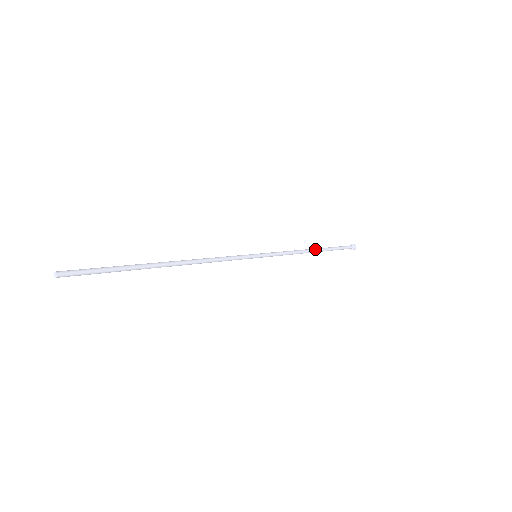
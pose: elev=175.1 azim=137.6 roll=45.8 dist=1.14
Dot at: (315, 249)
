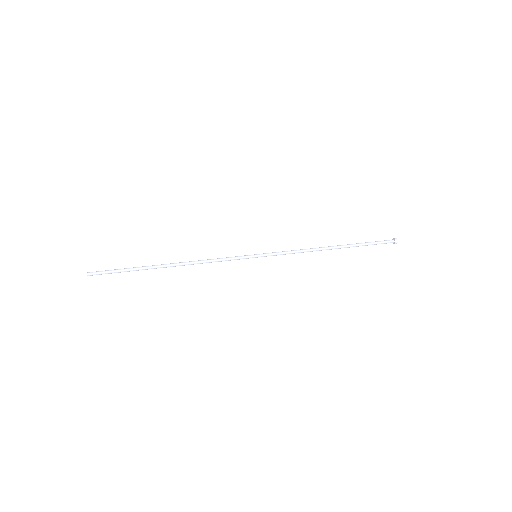
Dot at: (333, 248)
